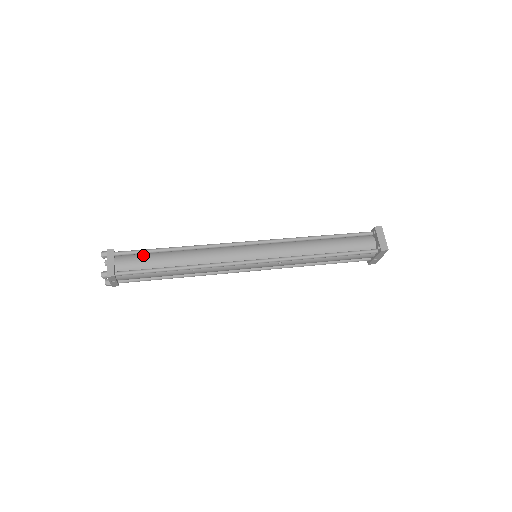
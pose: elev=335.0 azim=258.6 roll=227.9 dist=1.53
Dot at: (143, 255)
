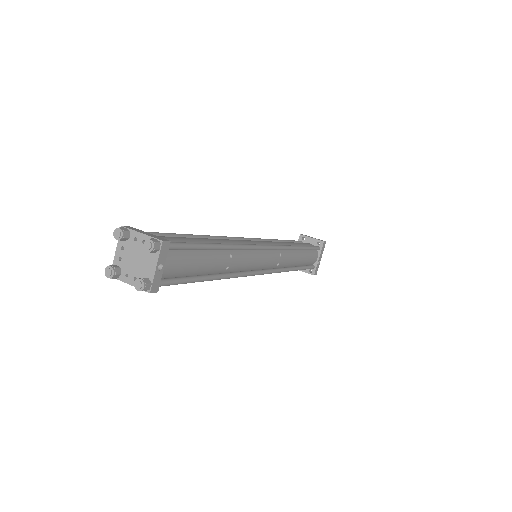
Dot at: occluded
